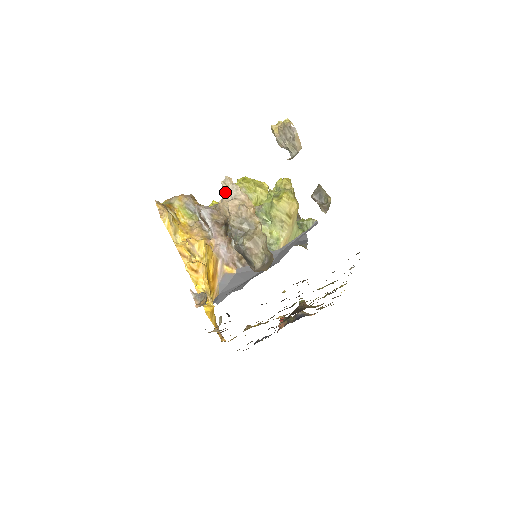
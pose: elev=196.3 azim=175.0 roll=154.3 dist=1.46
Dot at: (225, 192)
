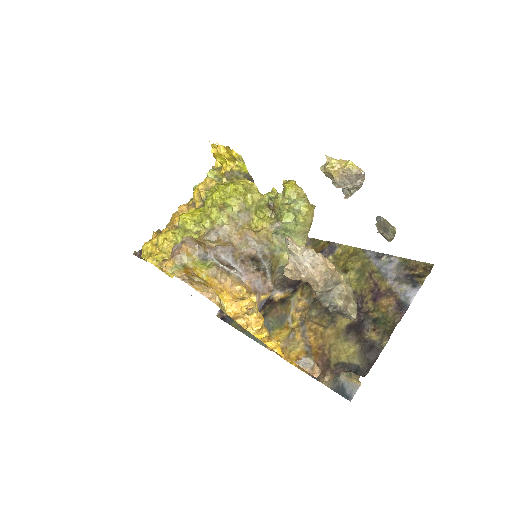
Dot at: (301, 261)
